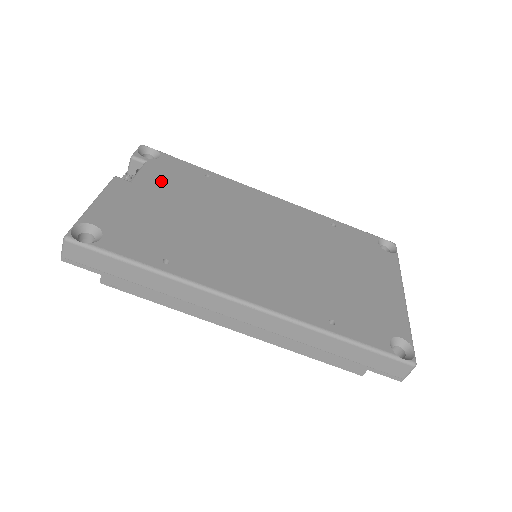
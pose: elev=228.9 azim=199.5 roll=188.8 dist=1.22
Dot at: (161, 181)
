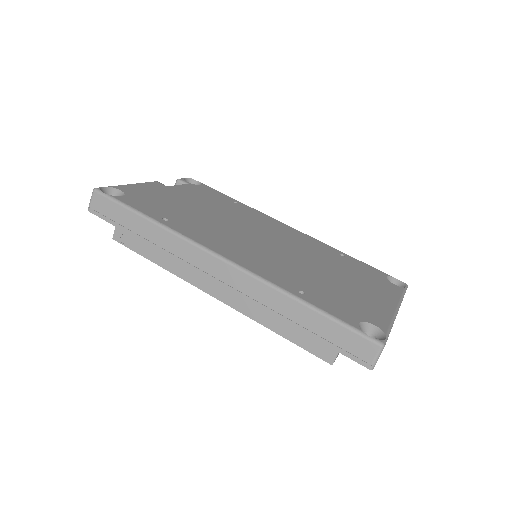
Dot at: (192, 193)
